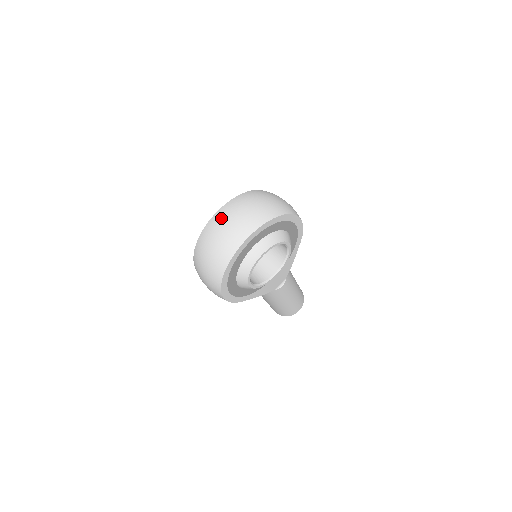
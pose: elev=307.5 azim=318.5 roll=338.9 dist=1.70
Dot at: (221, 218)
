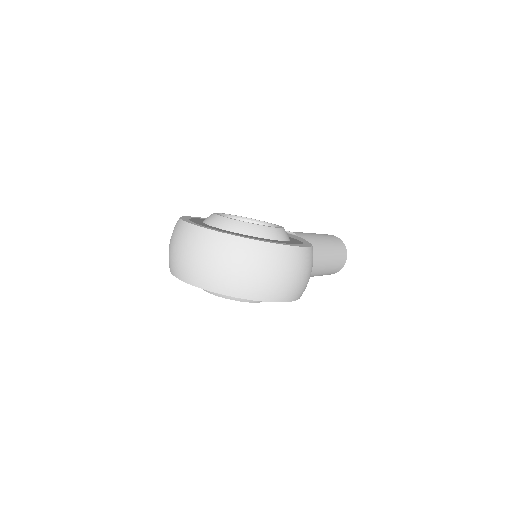
Dot at: (195, 241)
